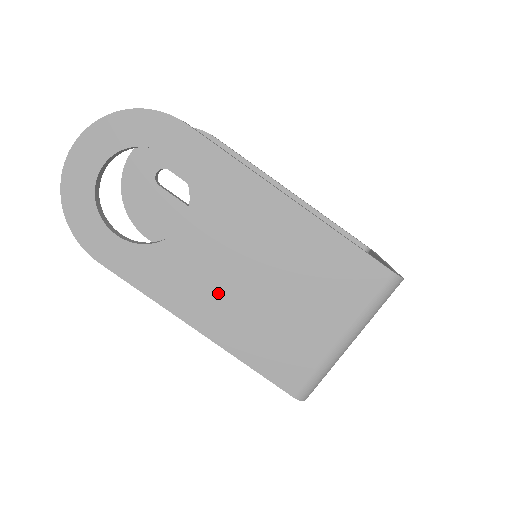
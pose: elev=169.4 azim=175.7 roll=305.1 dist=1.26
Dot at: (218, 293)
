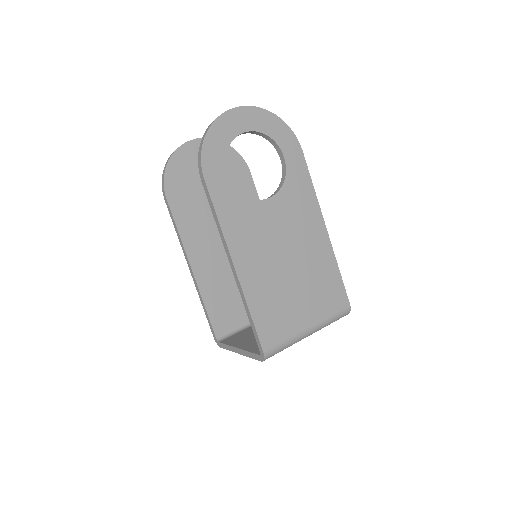
Dot at: (262, 253)
